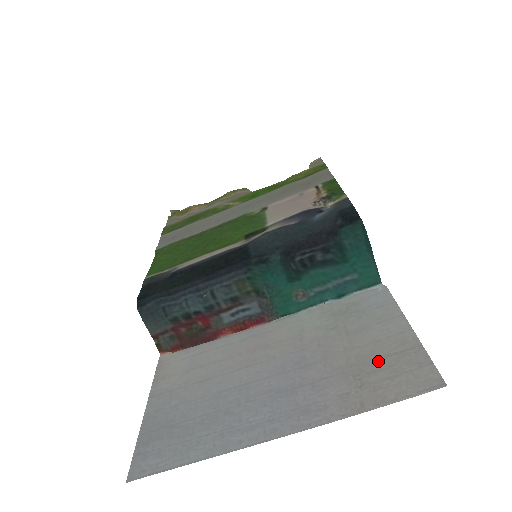
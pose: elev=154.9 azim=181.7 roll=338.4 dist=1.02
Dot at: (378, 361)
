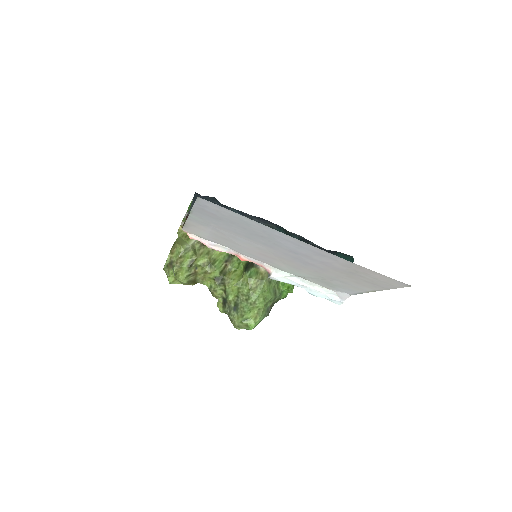
Dot at: (362, 279)
